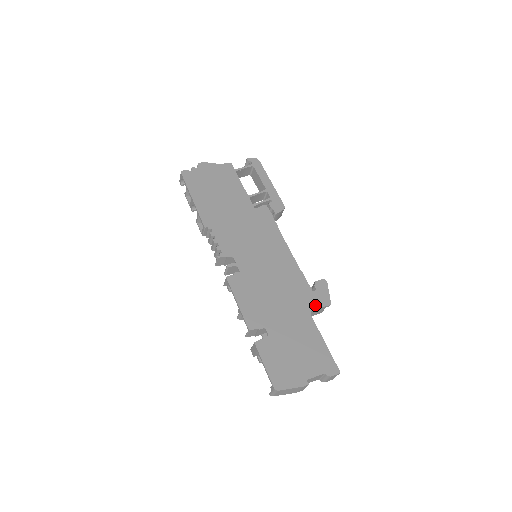
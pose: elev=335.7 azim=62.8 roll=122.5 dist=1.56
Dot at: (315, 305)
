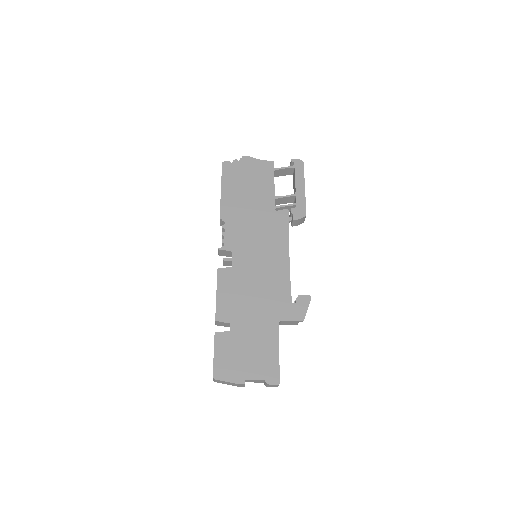
Dot at: (287, 317)
